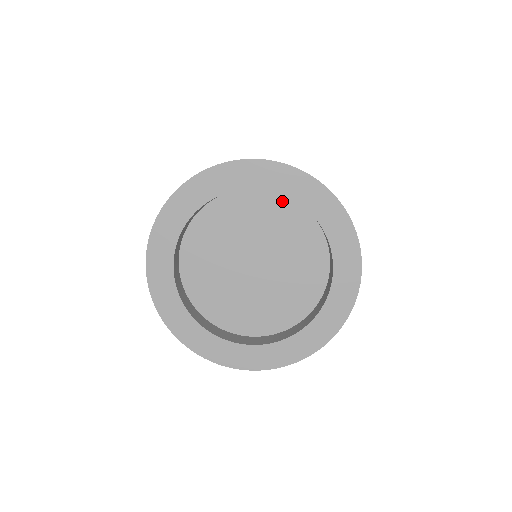
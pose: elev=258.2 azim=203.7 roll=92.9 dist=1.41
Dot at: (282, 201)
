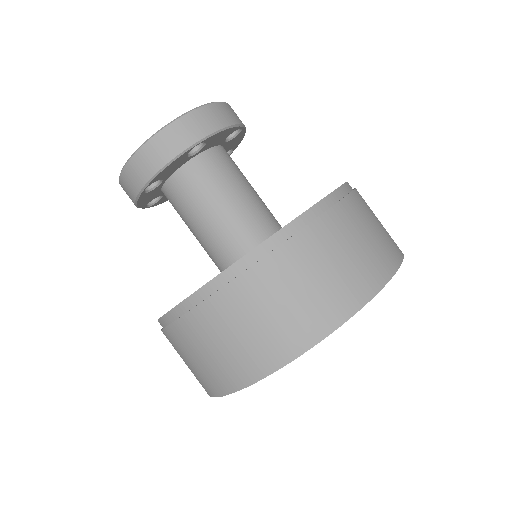
Dot at: occluded
